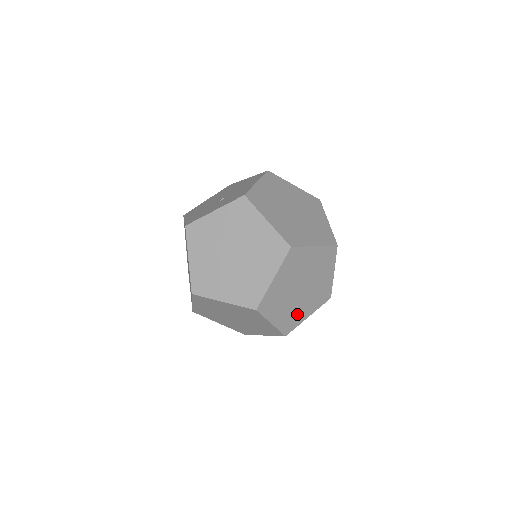
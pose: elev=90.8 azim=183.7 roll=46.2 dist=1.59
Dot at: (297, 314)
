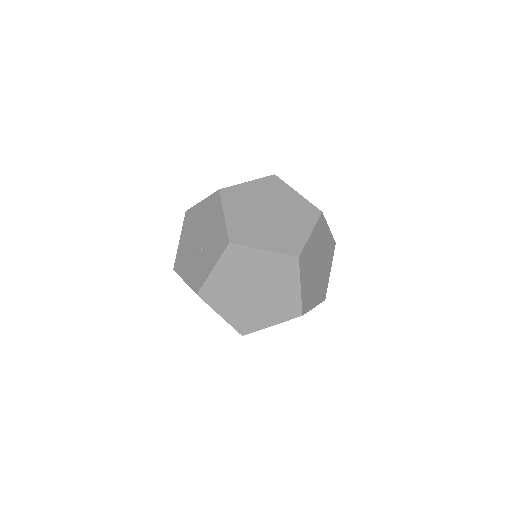
Dot at: (311, 295)
